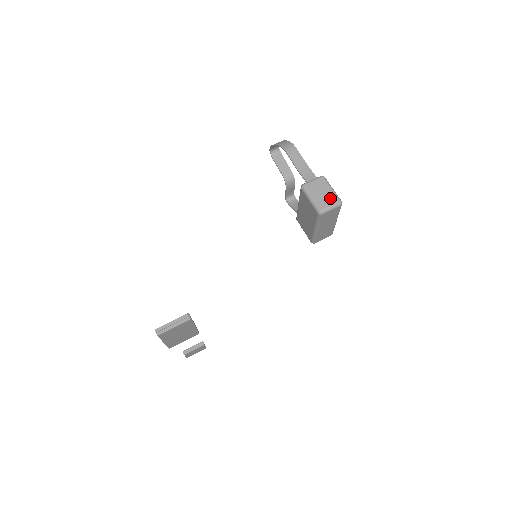
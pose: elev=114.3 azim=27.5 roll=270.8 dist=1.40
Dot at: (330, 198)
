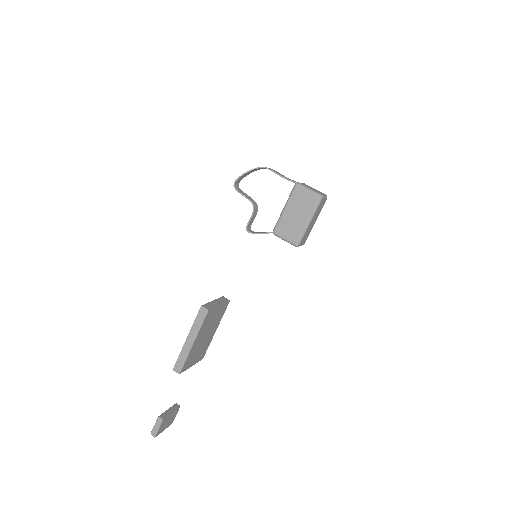
Dot at: (320, 192)
